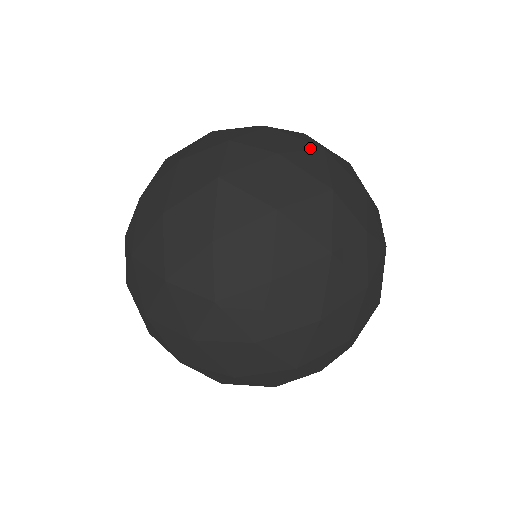
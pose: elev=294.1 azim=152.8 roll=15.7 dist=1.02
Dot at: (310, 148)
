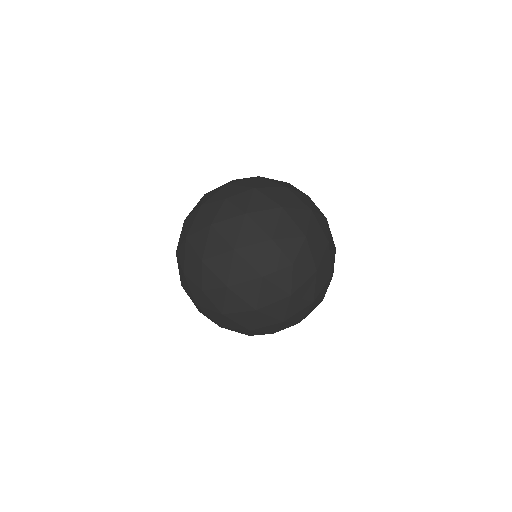
Dot at: (272, 208)
